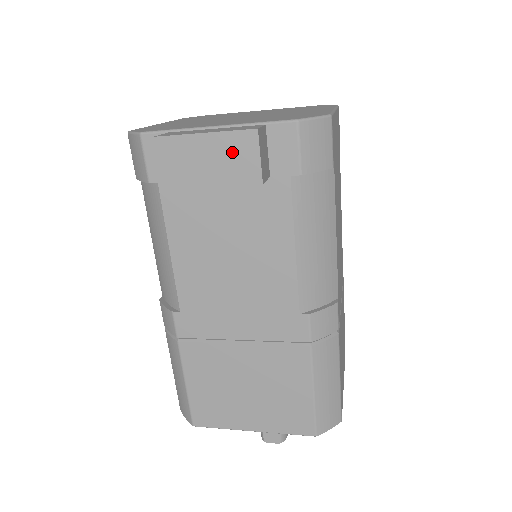
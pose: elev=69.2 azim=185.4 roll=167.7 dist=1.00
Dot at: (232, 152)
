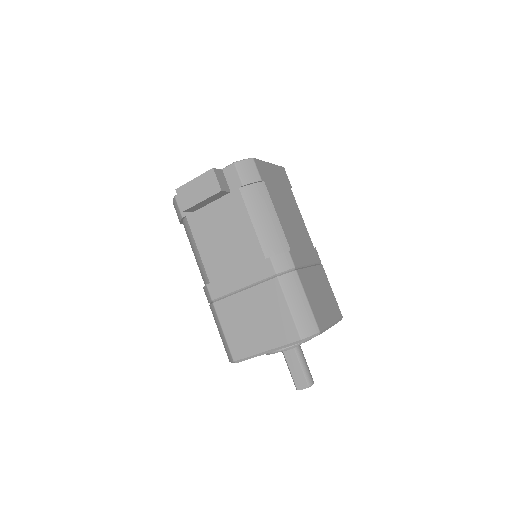
Dot at: (206, 182)
